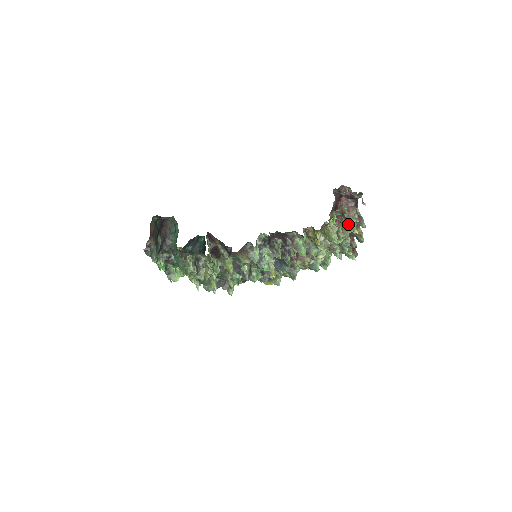
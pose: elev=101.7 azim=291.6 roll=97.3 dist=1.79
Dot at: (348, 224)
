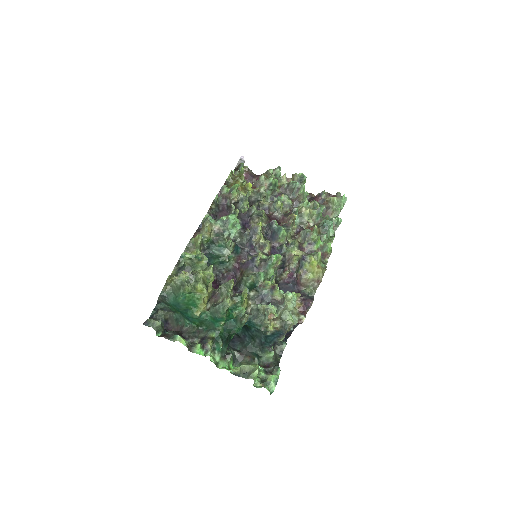
Dot at: (266, 177)
